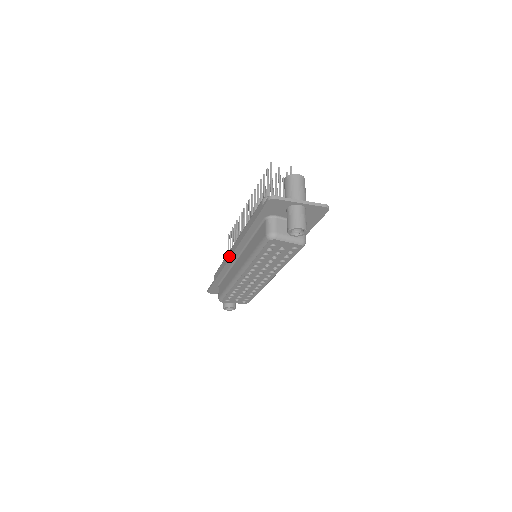
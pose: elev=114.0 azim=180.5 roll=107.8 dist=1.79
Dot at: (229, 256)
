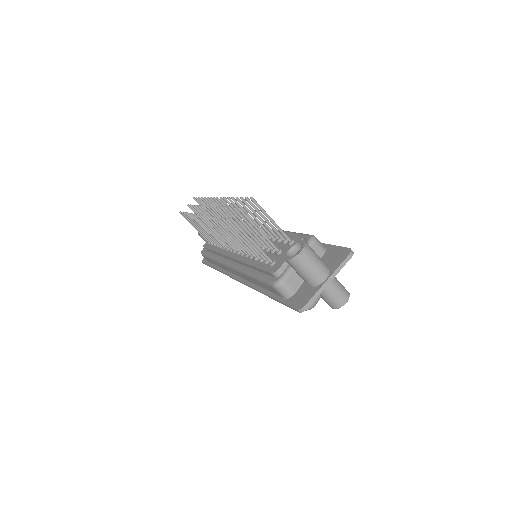
Dot at: (234, 279)
